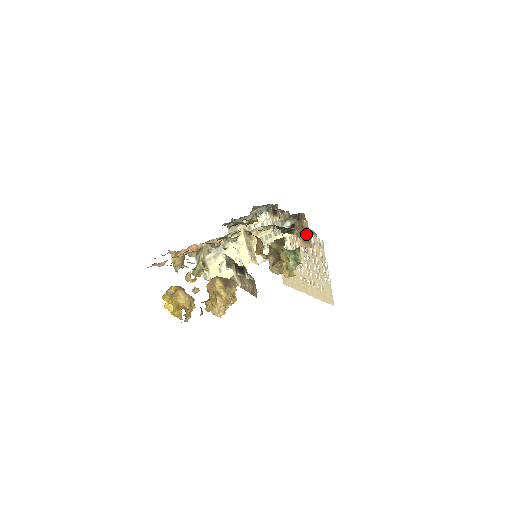
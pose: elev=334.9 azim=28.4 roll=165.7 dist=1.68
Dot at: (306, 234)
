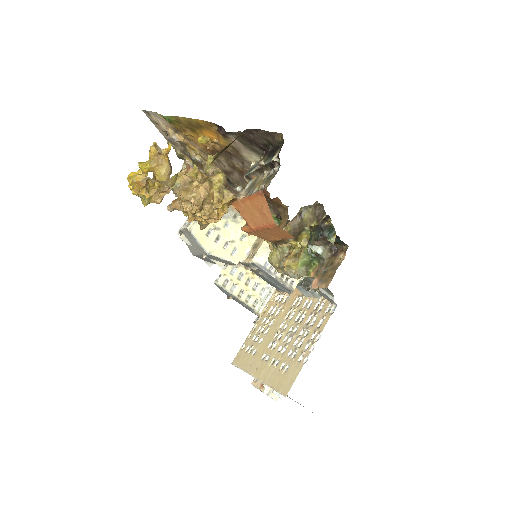
Dot at: (331, 271)
